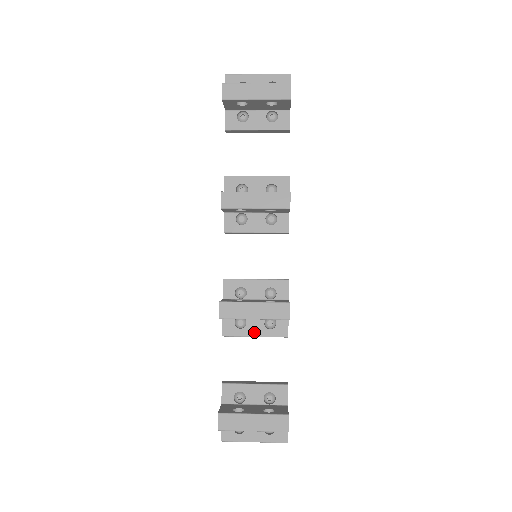
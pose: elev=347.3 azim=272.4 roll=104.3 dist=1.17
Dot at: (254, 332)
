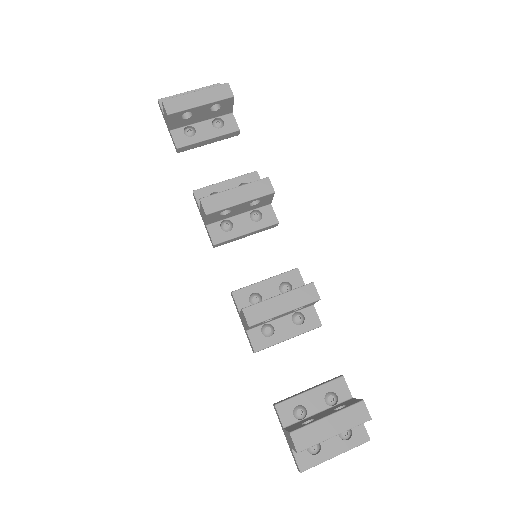
Dot at: (286, 334)
